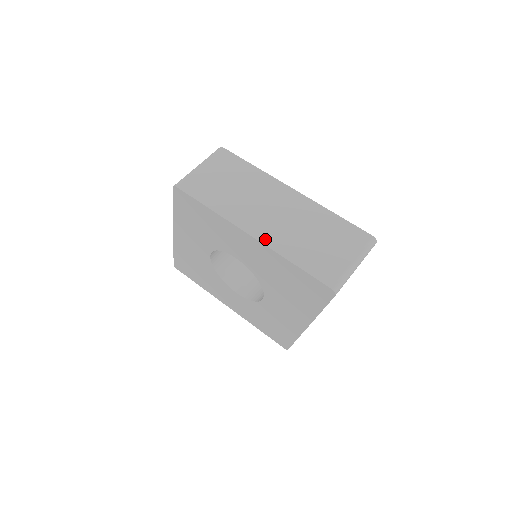
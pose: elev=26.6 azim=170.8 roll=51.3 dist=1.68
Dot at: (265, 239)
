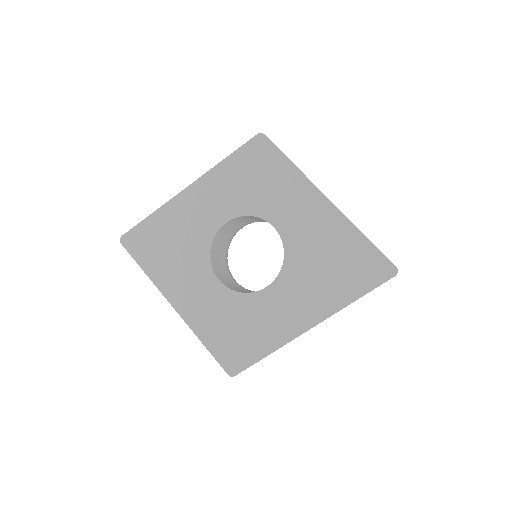
Dot at: occluded
